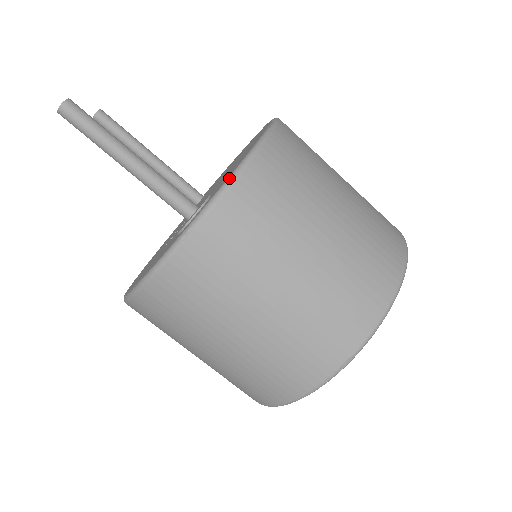
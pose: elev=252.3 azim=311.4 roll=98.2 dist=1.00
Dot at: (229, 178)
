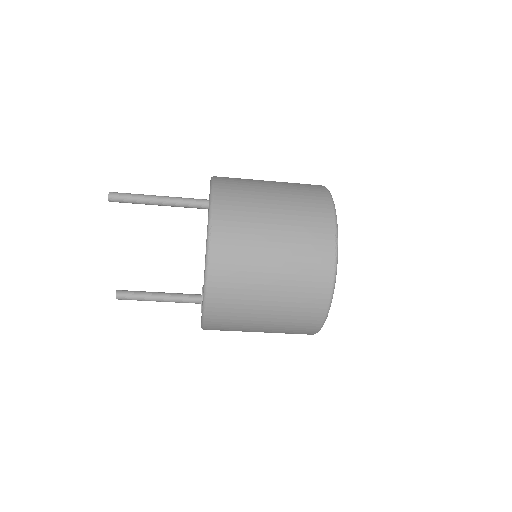
Dot at: occluded
